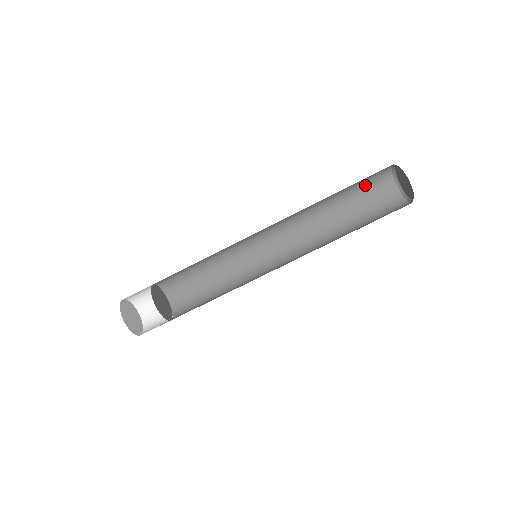
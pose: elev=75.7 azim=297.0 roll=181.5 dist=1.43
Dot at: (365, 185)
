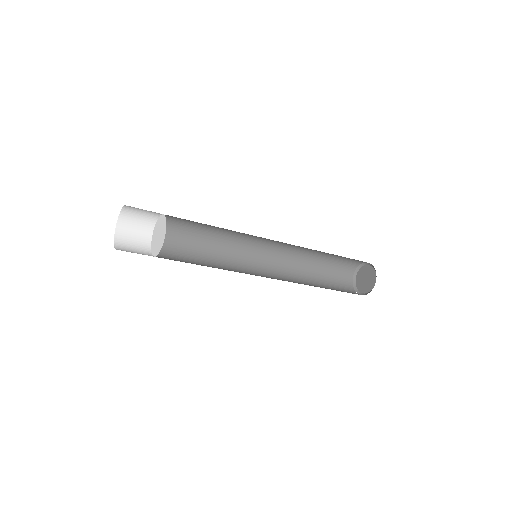
Dot at: occluded
